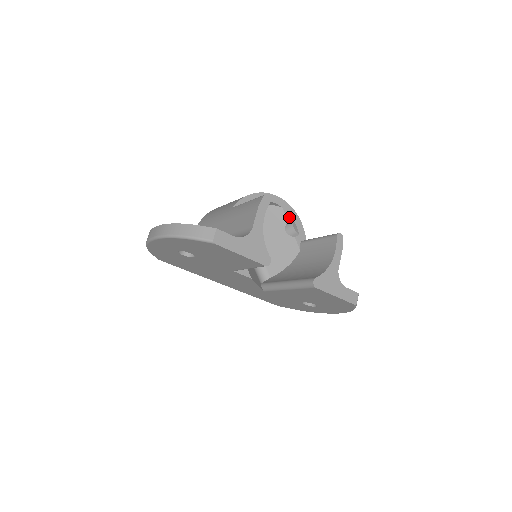
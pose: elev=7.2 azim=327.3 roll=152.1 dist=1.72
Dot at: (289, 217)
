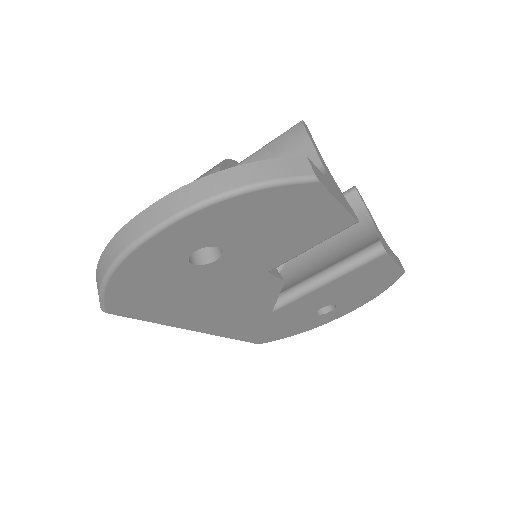
Dot at: occluded
